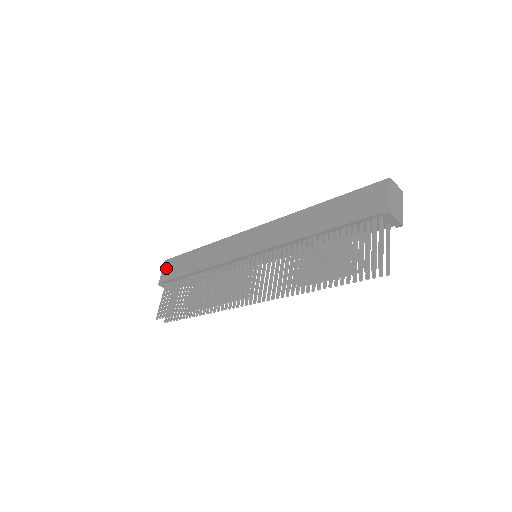
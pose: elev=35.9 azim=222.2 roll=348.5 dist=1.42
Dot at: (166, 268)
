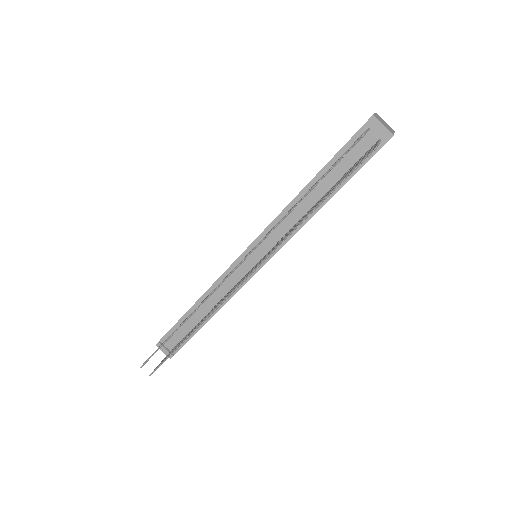
Dot at: occluded
